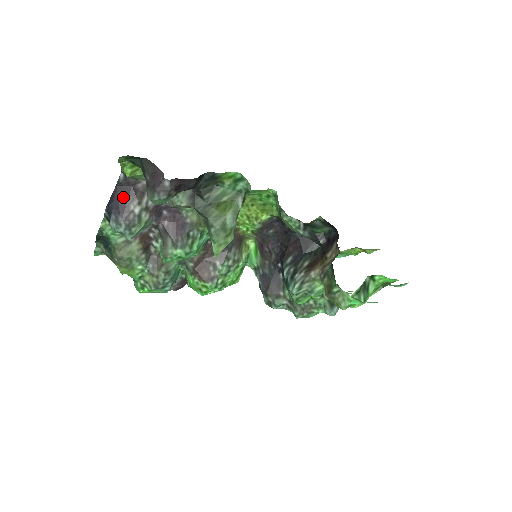
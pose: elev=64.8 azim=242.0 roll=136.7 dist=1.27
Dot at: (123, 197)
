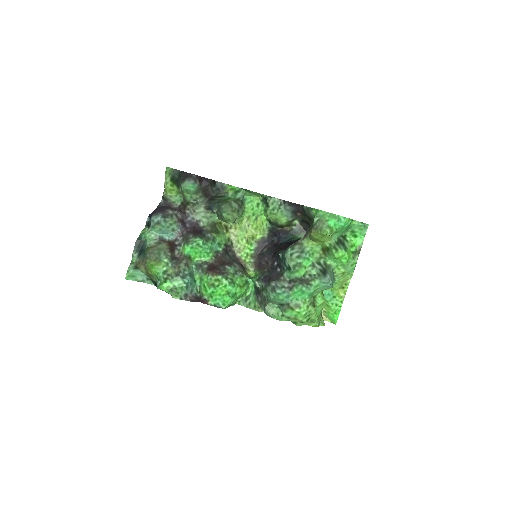
Dot at: (162, 208)
